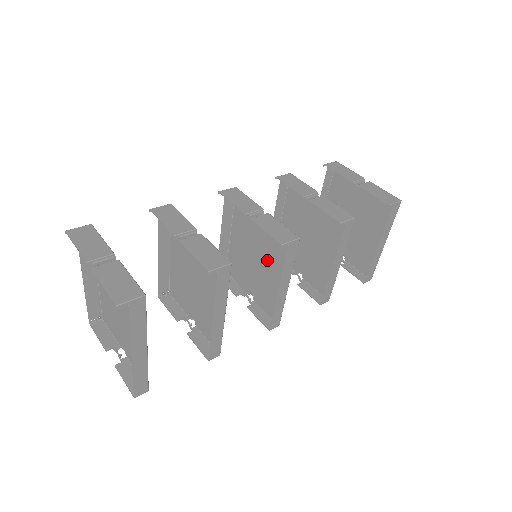
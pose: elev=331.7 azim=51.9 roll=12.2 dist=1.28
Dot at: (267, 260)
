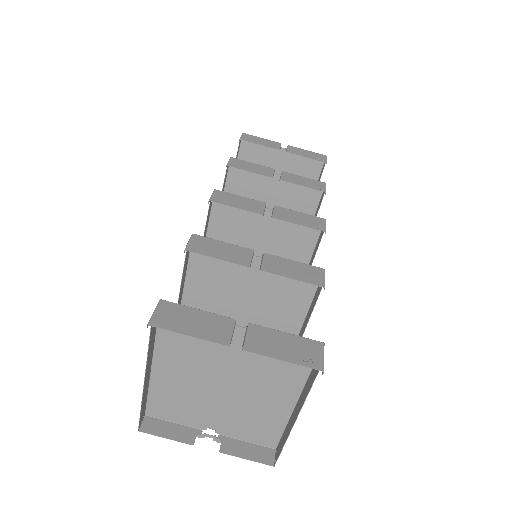
Dot at: occluded
